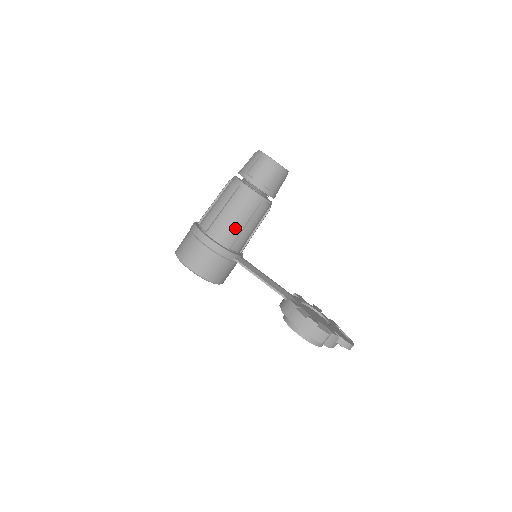
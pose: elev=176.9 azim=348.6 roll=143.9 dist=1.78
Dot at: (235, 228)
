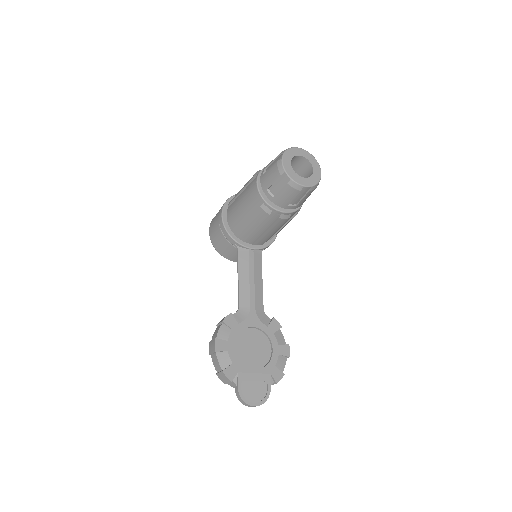
Dot at: (240, 217)
